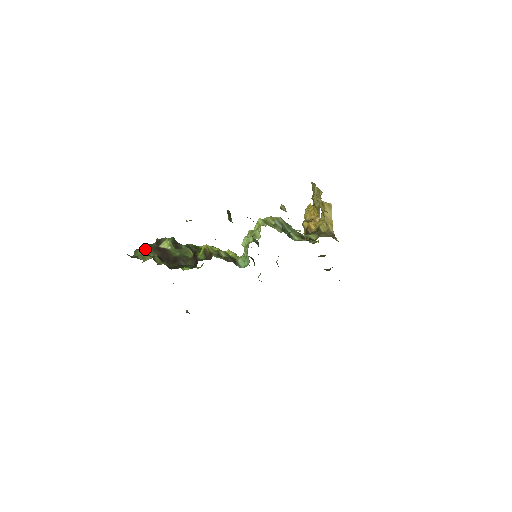
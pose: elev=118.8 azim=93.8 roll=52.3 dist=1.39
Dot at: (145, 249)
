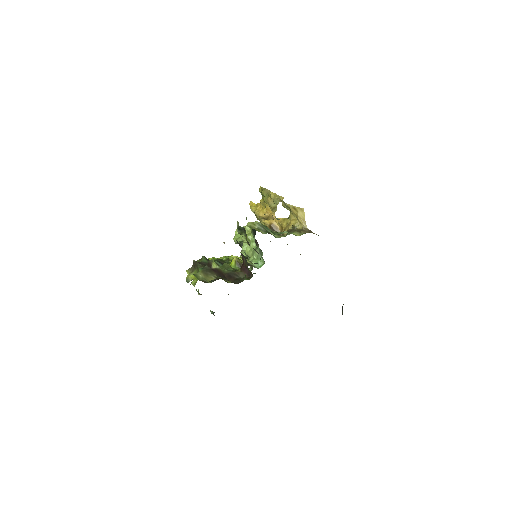
Dot at: (202, 273)
